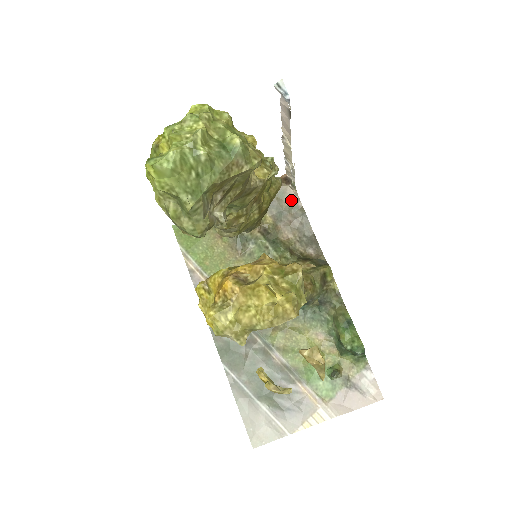
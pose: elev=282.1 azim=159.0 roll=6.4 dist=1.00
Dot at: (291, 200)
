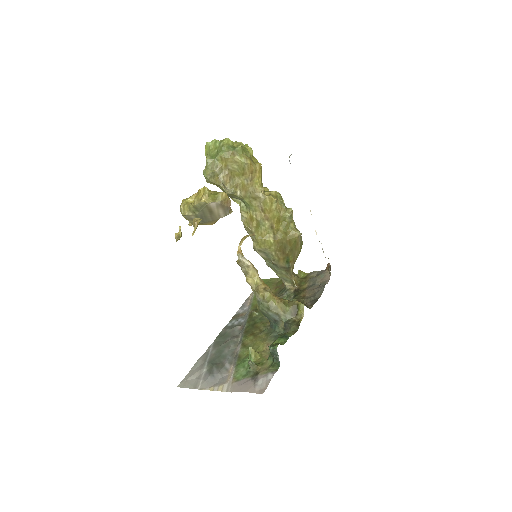
Dot at: (325, 280)
